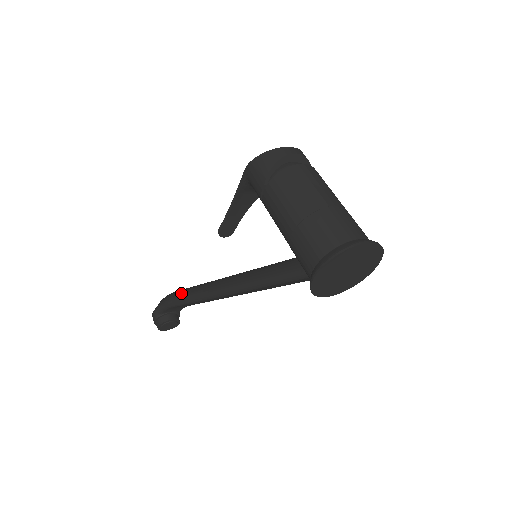
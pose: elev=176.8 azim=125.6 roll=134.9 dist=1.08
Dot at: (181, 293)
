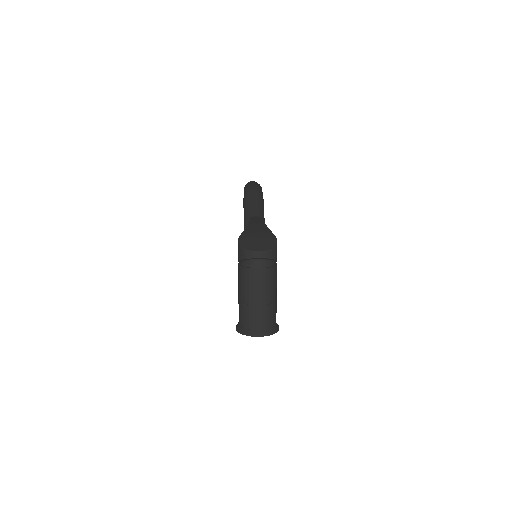
Dot at: (245, 209)
